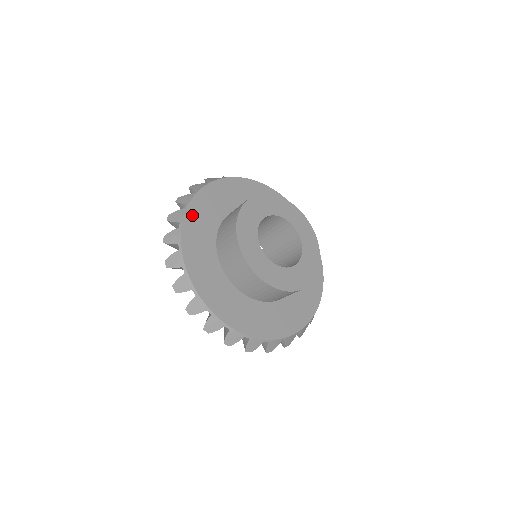
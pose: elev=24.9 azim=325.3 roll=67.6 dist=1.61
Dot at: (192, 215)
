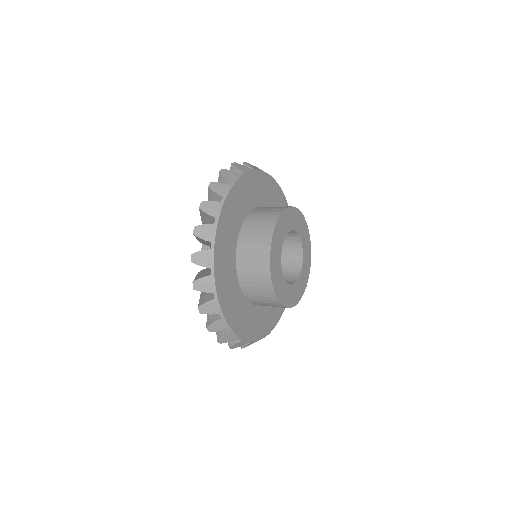
Dot at: (243, 184)
